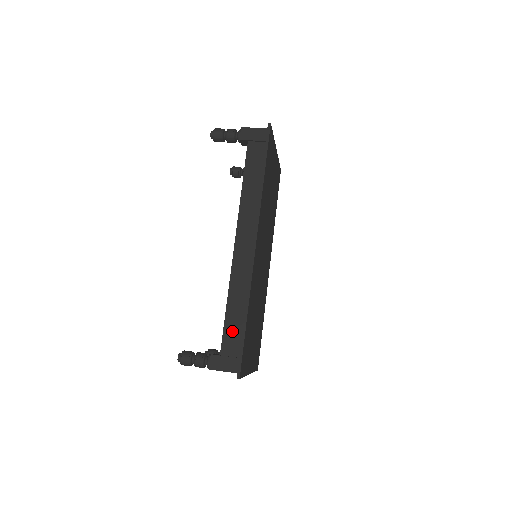
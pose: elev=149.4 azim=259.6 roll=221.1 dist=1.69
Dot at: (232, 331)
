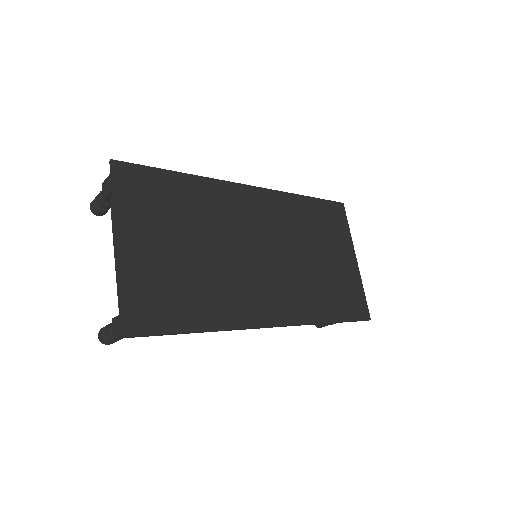
Dot at: occluded
